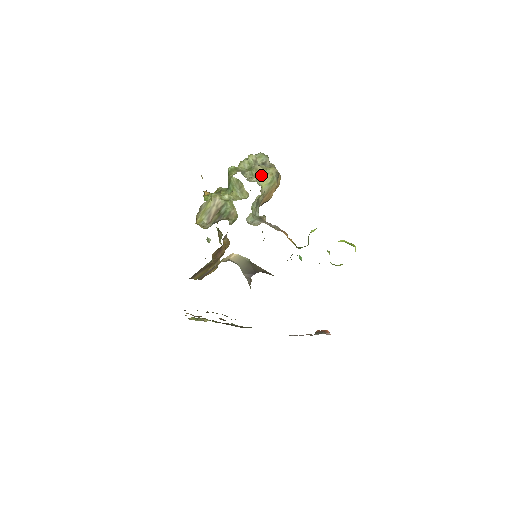
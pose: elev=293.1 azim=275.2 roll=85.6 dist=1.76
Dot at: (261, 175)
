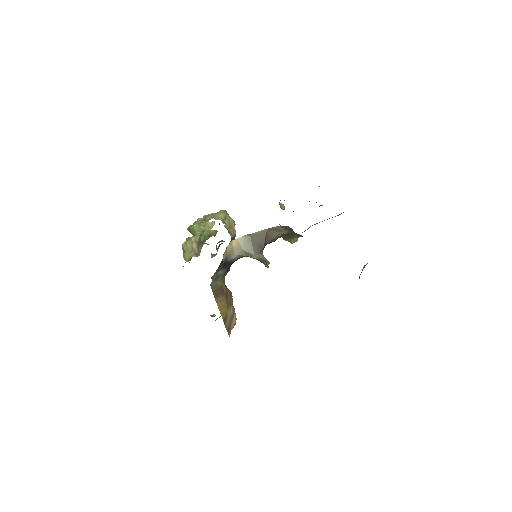
Dot at: (215, 215)
